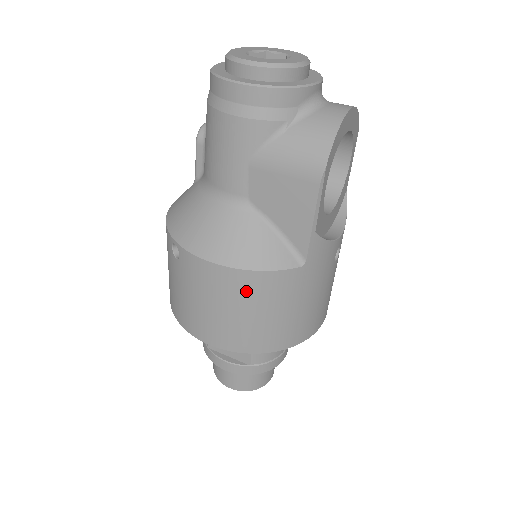
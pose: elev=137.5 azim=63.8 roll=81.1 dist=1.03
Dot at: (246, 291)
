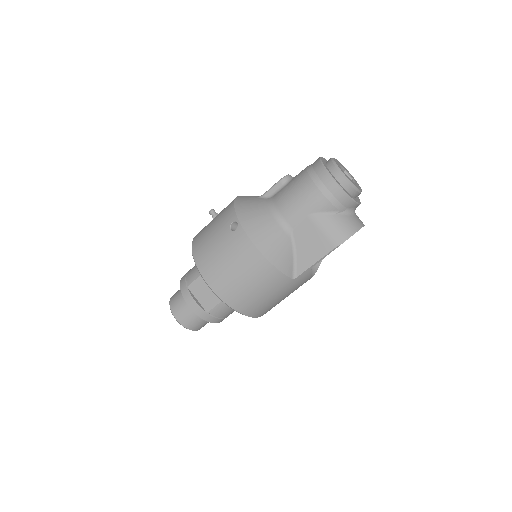
Dot at: (259, 272)
